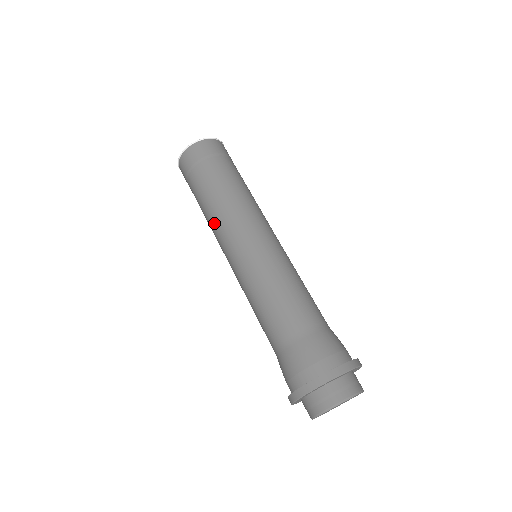
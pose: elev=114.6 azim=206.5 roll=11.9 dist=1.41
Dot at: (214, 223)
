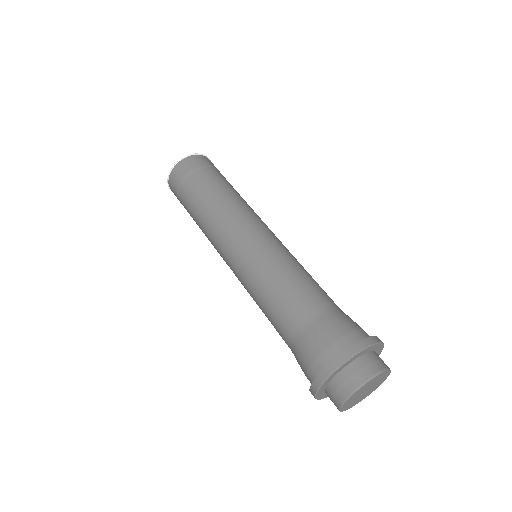
Dot at: (209, 231)
